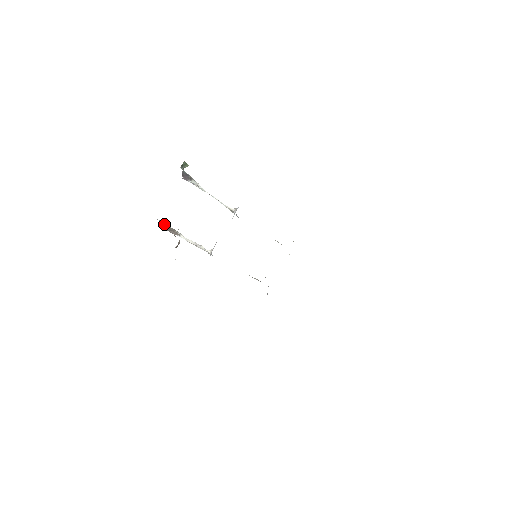
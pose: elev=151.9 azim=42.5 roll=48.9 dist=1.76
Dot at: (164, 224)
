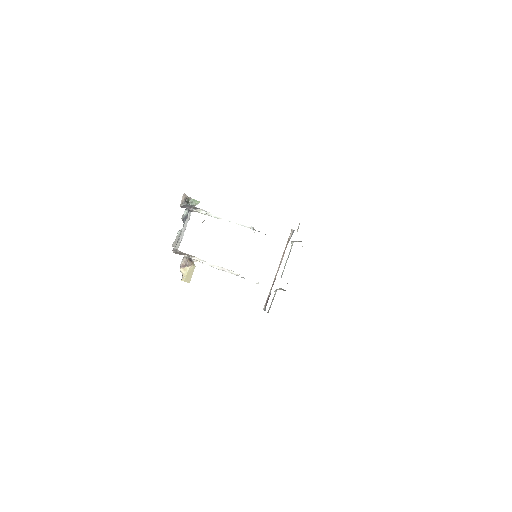
Dot at: (181, 252)
